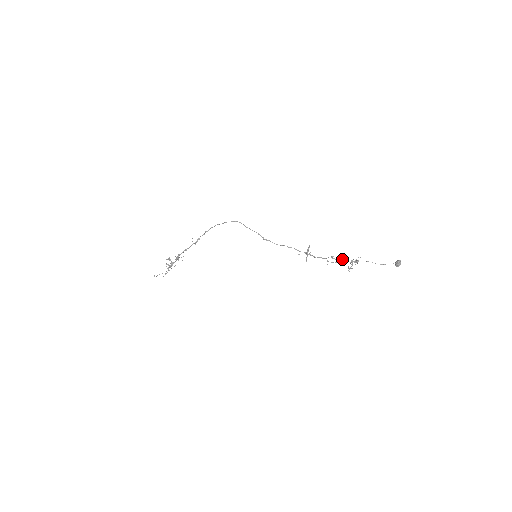
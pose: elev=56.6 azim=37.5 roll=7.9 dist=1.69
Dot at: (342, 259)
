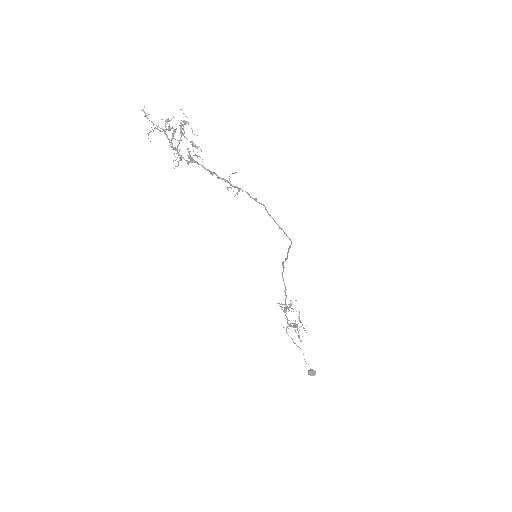
Dot at: (297, 326)
